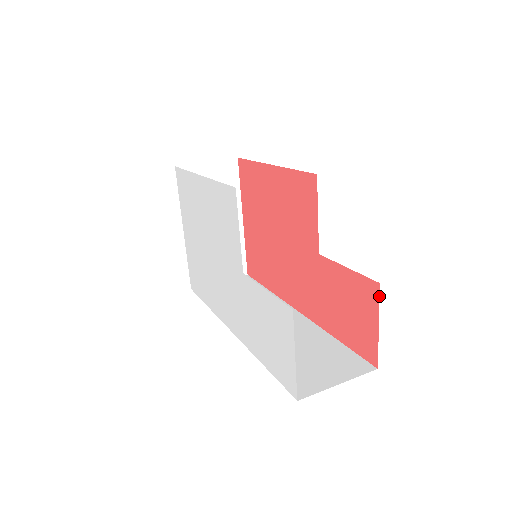
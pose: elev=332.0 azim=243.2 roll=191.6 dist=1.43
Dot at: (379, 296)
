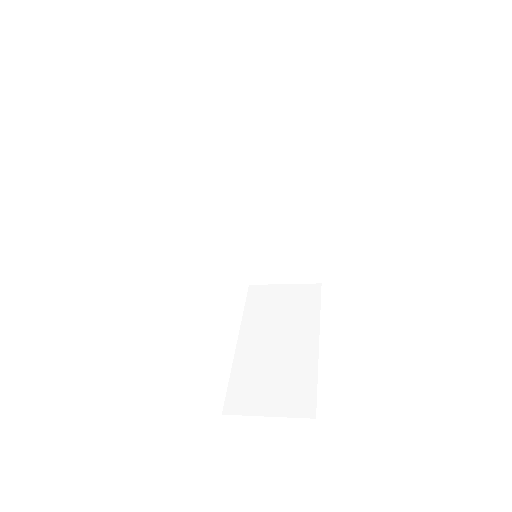
Dot at: occluded
